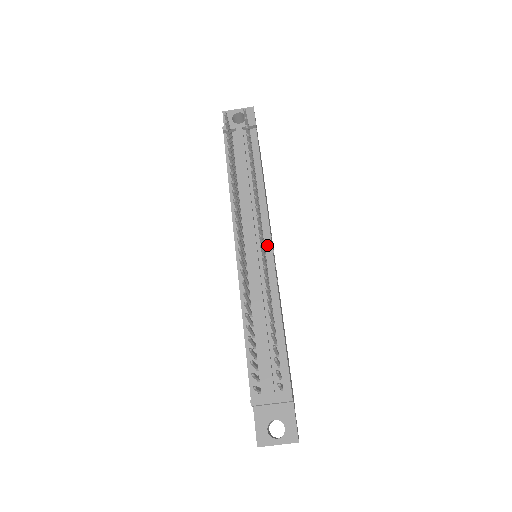
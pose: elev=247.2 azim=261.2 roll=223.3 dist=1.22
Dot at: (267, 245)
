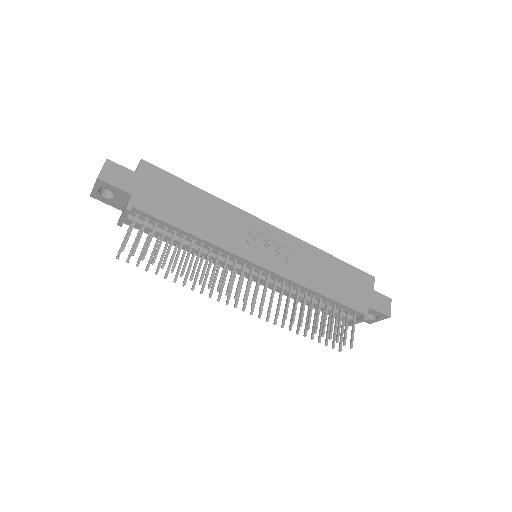
Dot at: (256, 267)
